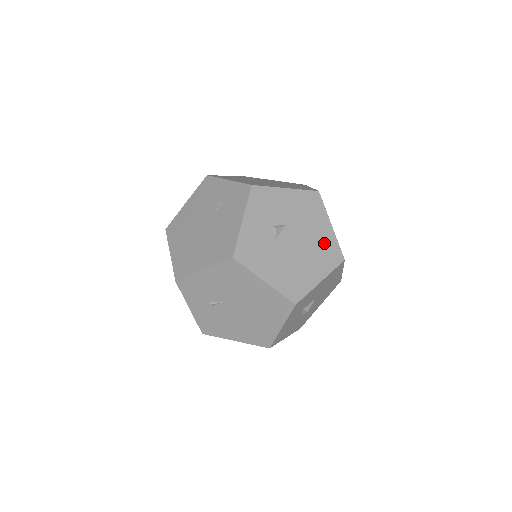
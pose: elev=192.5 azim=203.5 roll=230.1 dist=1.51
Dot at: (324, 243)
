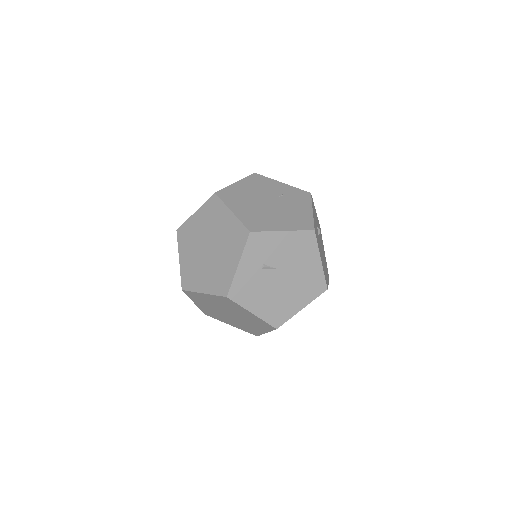
Dot at: (325, 261)
